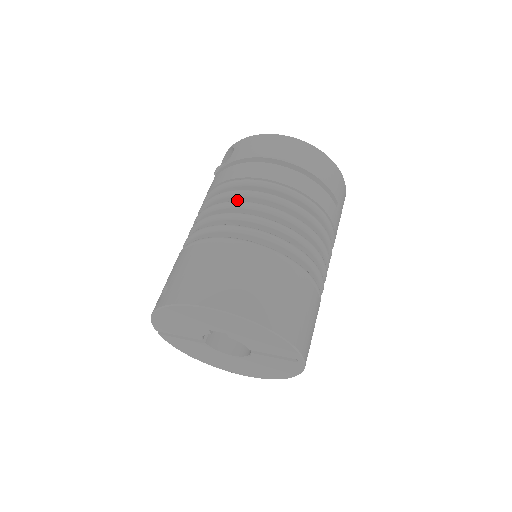
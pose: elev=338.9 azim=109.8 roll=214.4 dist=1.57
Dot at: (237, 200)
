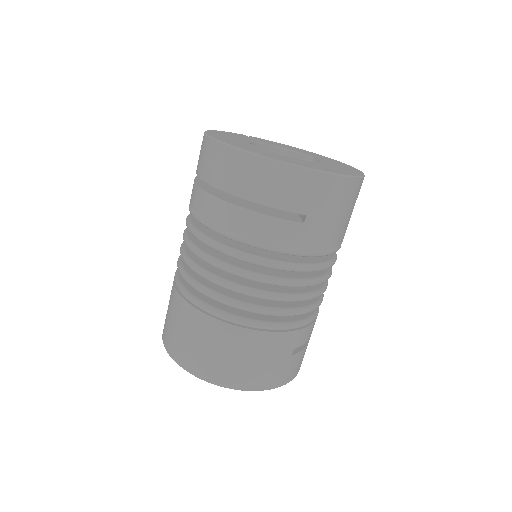
Dot at: occluded
